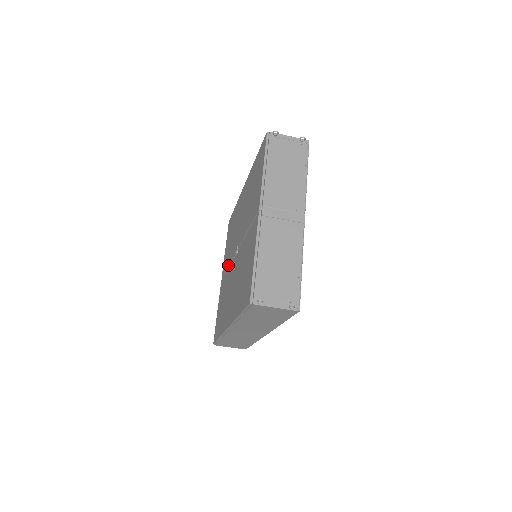
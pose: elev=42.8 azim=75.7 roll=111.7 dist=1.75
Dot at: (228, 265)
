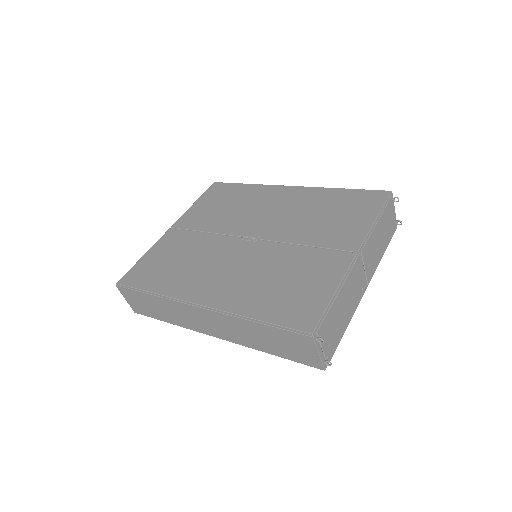
Dot at: (209, 230)
